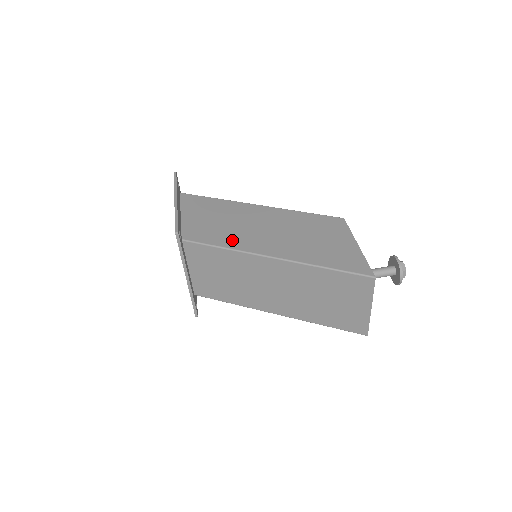
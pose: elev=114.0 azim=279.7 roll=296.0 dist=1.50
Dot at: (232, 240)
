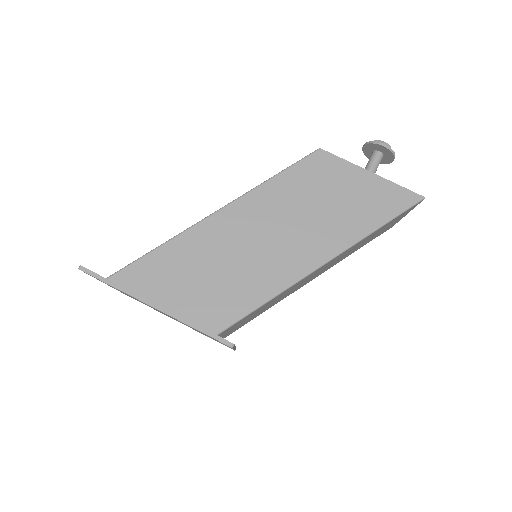
Dot at: (265, 283)
